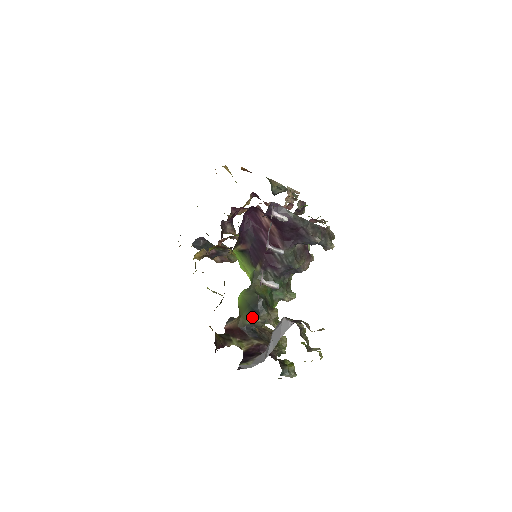
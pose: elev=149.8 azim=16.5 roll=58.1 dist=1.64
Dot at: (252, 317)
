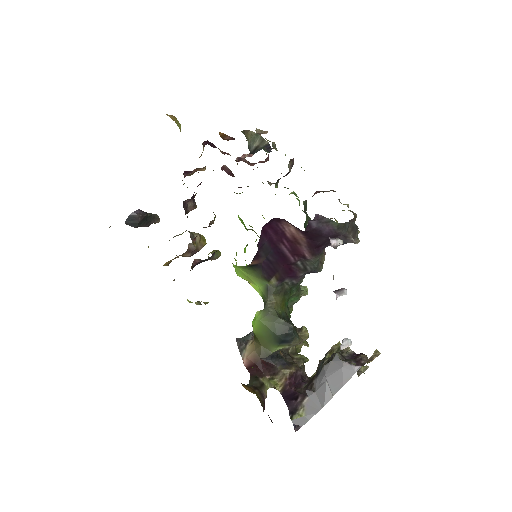
Dot at: (279, 346)
